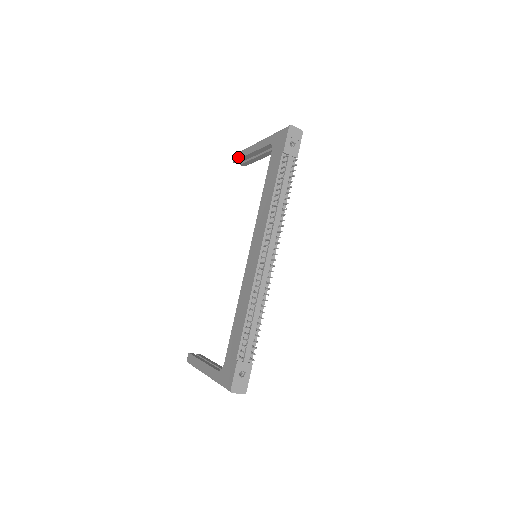
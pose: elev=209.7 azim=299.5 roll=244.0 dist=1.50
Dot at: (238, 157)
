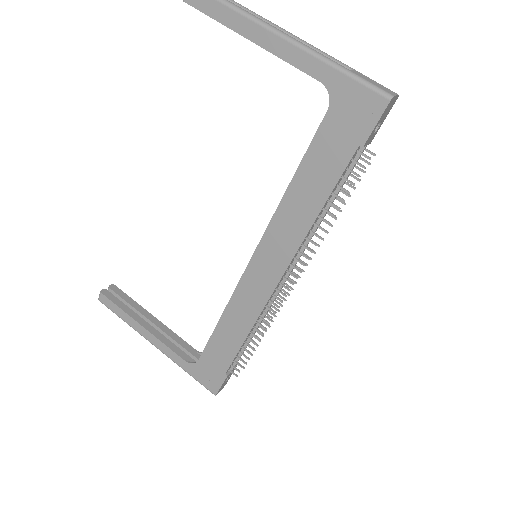
Dot at: (204, 7)
